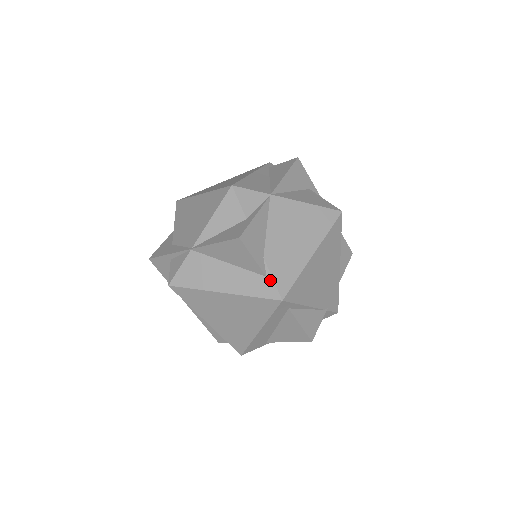
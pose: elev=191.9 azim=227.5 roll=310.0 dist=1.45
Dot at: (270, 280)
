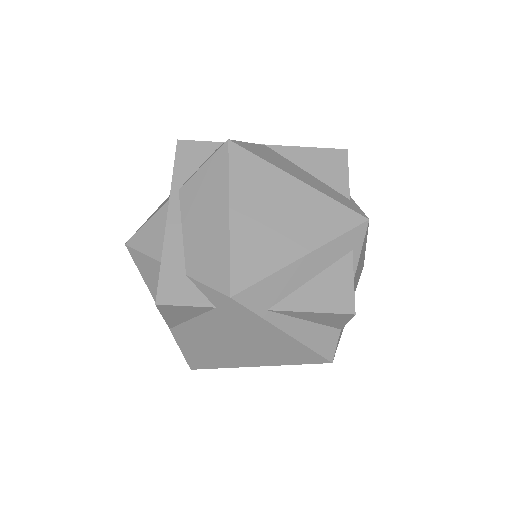
Dot at: (354, 203)
